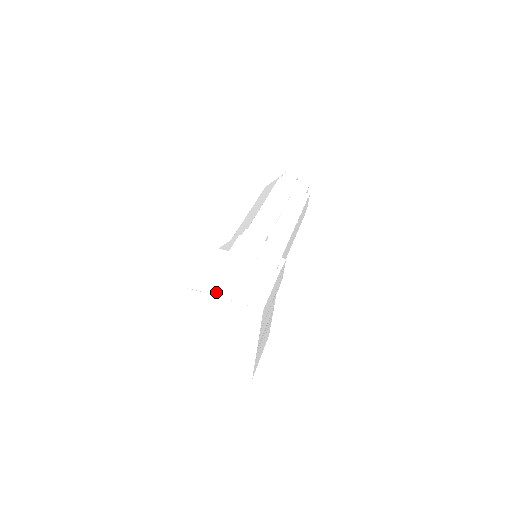
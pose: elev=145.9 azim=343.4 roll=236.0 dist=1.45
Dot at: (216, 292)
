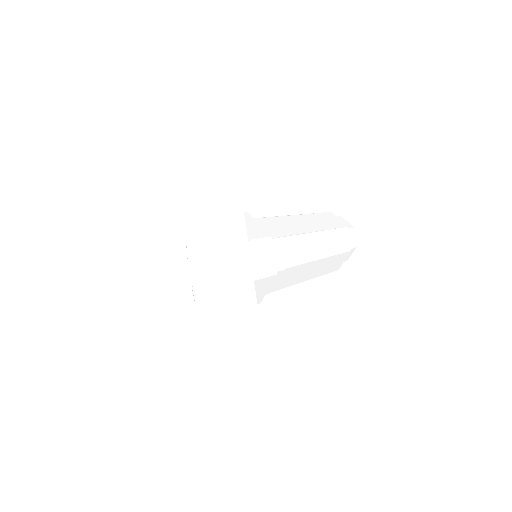
Dot at: occluded
